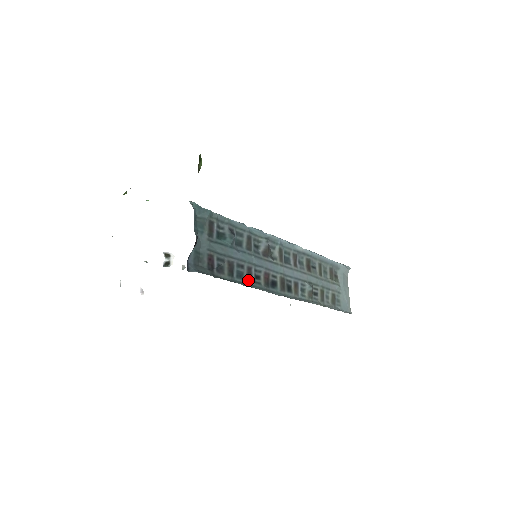
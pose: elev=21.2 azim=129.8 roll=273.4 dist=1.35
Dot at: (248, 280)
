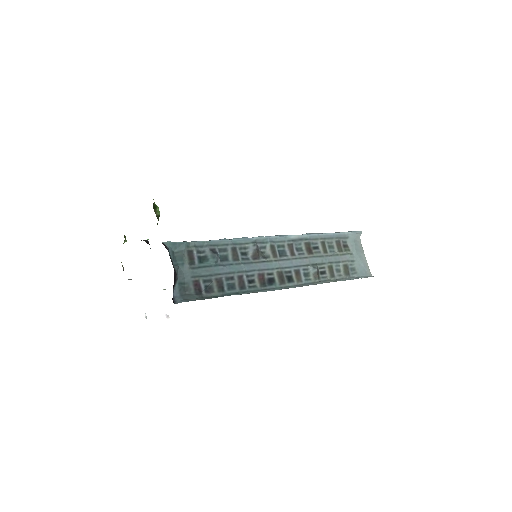
Dot at: (241, 288)
